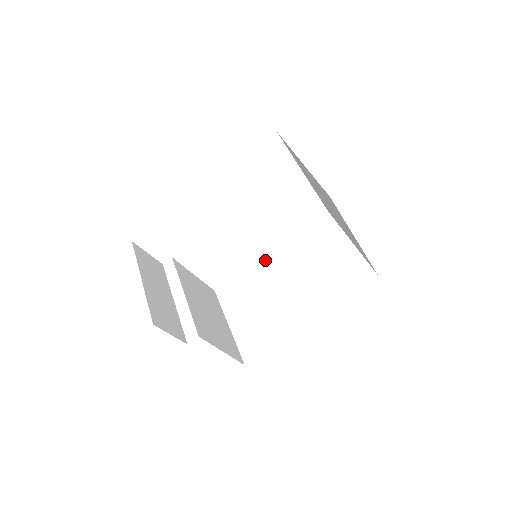
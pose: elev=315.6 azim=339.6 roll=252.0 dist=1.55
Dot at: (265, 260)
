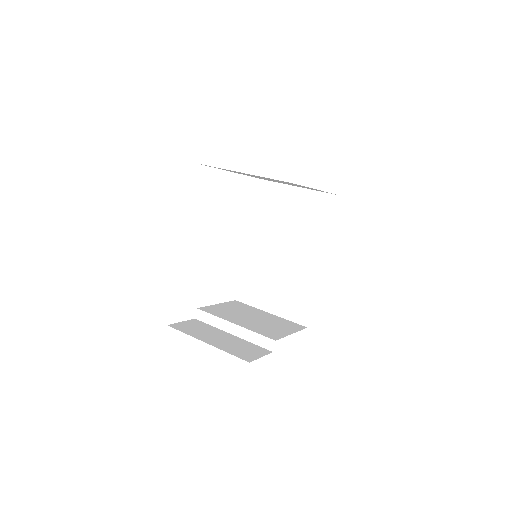
Dot at: (250, 249)
